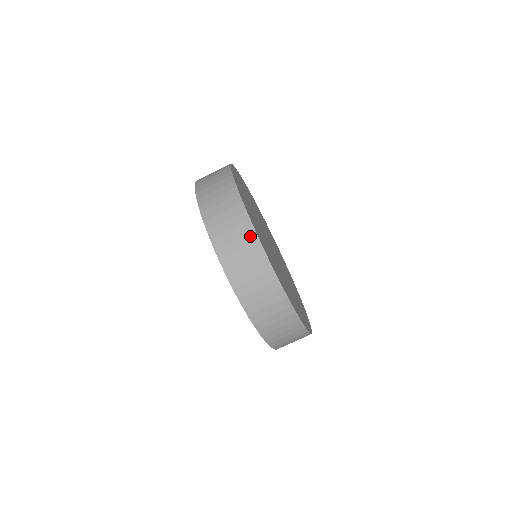
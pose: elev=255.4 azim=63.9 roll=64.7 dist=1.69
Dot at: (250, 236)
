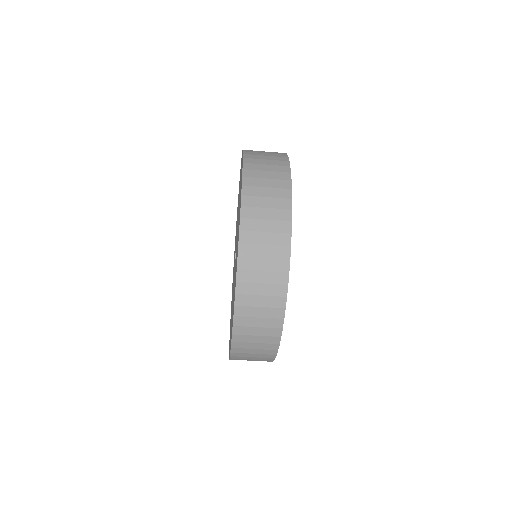
Dot at: (272, 346)
